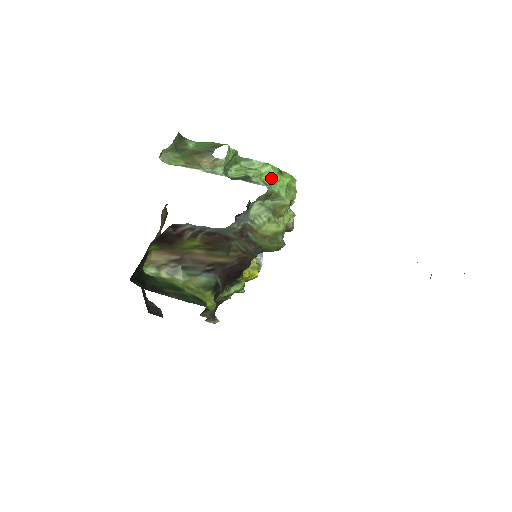
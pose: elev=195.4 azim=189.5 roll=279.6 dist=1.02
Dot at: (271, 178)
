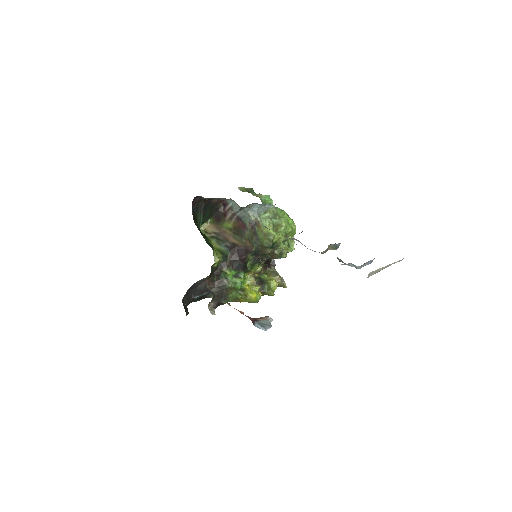
Dot at: (281, 213)
